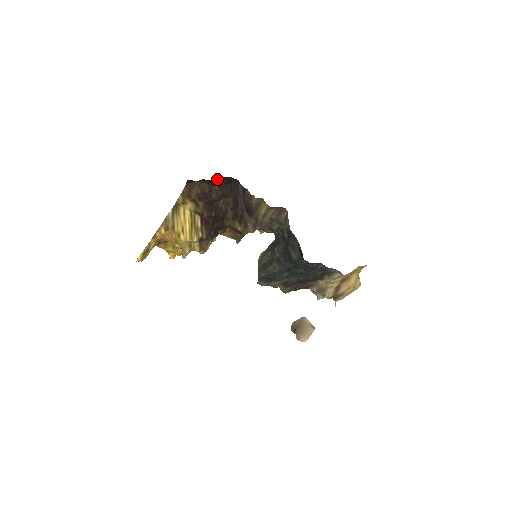
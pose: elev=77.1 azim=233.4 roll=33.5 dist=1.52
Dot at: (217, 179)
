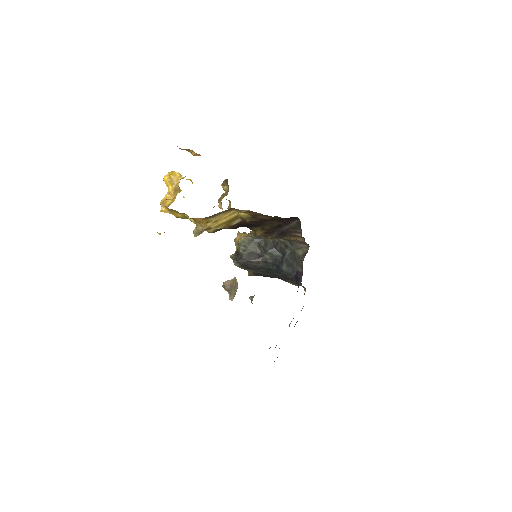
Dot at: occluded
